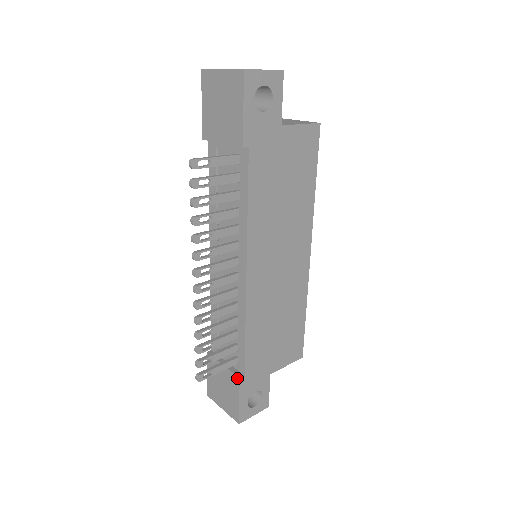
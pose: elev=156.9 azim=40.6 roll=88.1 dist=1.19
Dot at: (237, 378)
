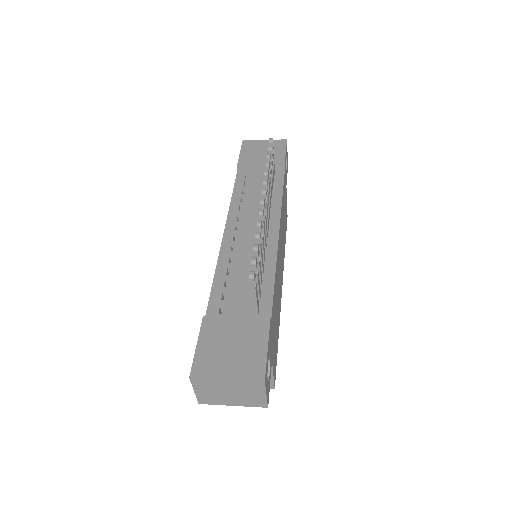
Dot at: (266, 320)
